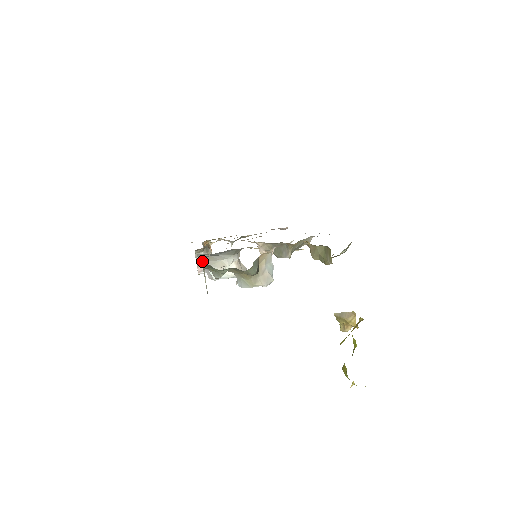
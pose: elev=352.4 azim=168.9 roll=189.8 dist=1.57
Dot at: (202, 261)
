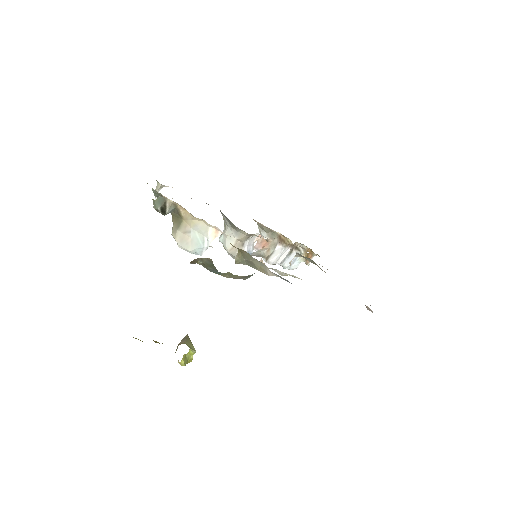
Dot at: occluded
